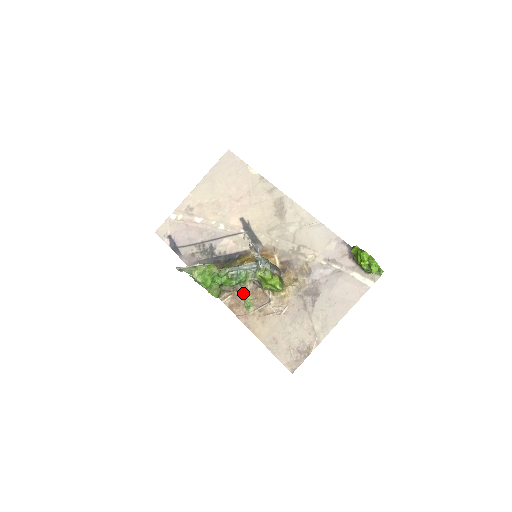
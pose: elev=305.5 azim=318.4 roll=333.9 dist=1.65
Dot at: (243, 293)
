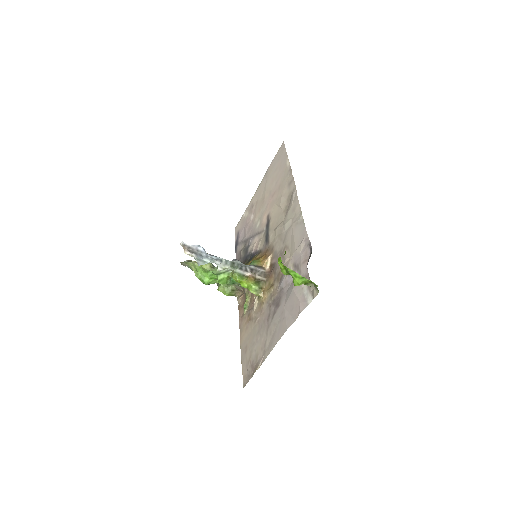
Dot at: (246, 294)
